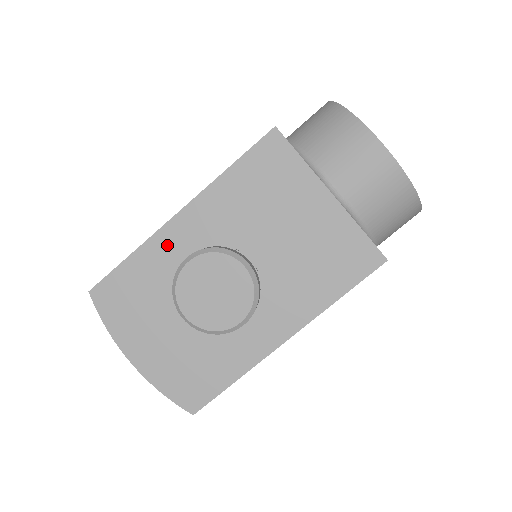
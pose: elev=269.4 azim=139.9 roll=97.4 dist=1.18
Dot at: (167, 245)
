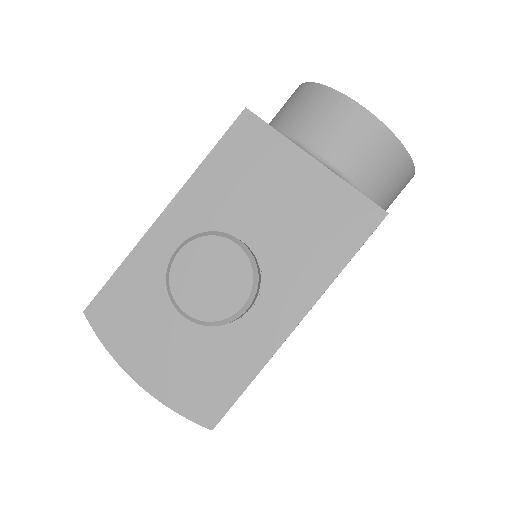
Dot at: (157, 246)
